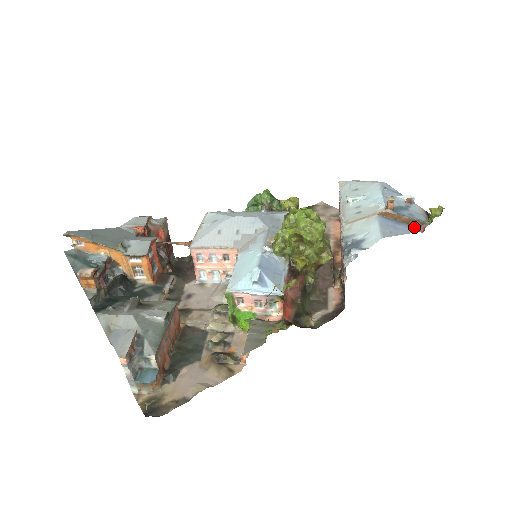
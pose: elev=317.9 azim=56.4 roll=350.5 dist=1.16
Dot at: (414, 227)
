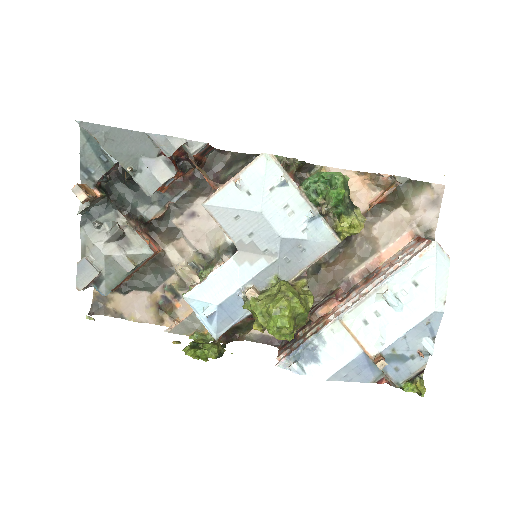
Dot at: (383, 377)
